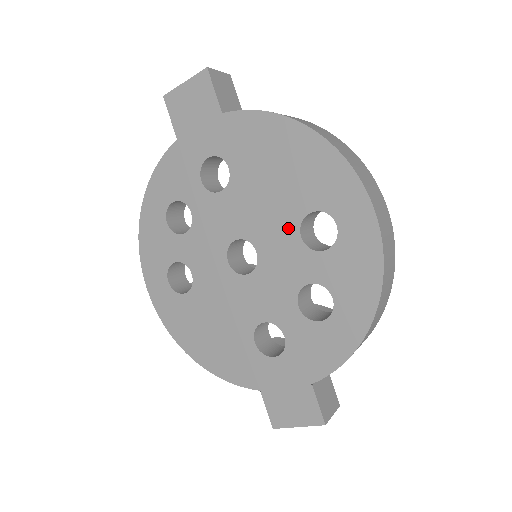
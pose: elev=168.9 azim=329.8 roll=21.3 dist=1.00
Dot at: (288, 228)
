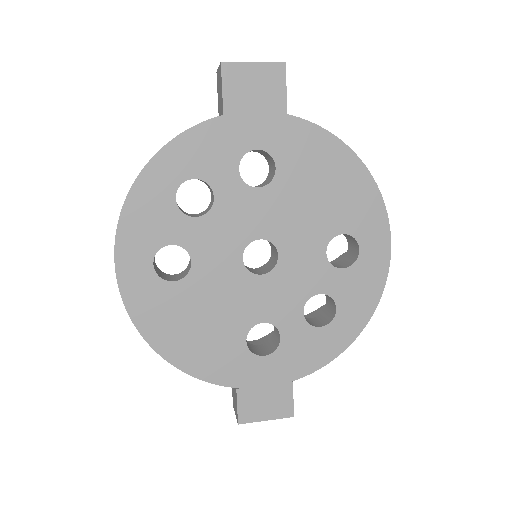
Dot at: (317, 242)
